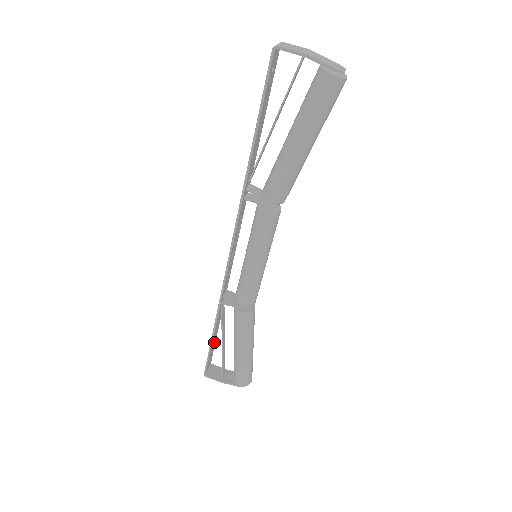
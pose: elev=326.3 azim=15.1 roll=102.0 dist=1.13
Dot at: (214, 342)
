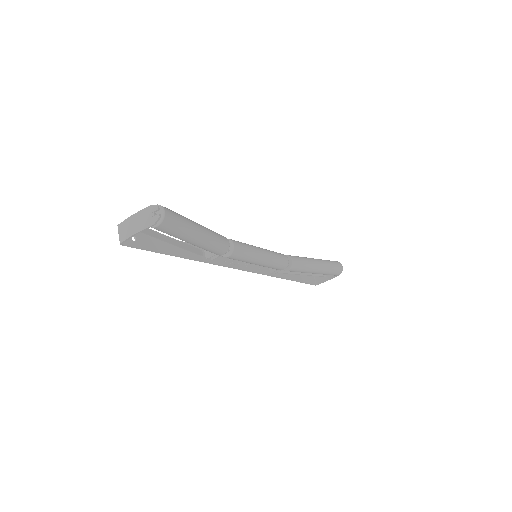
Dot at: occluded
